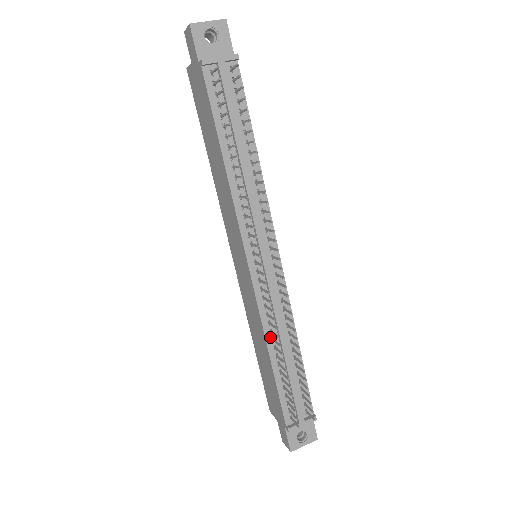
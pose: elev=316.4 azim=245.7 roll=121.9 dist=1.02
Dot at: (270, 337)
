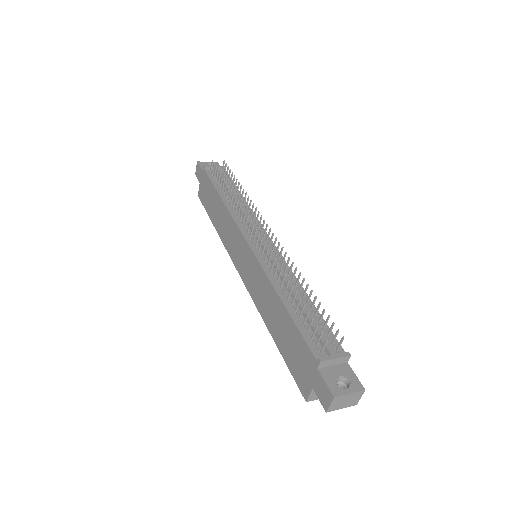
Dot at: (277, 286)
